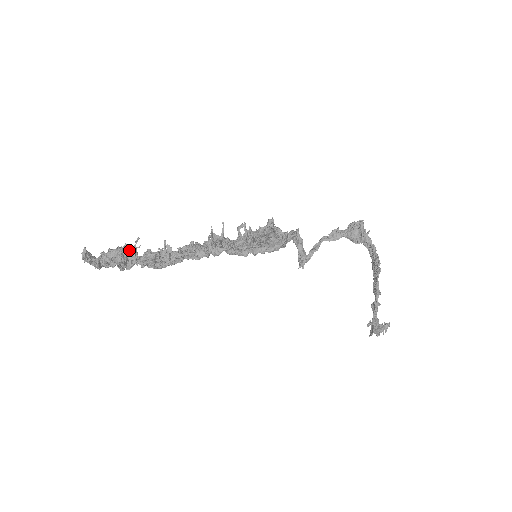
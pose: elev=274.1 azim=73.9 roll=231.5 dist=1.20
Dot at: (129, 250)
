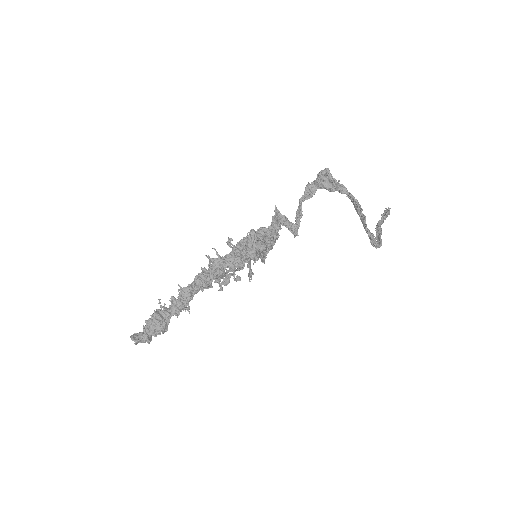
Dot at: (159, 310)
